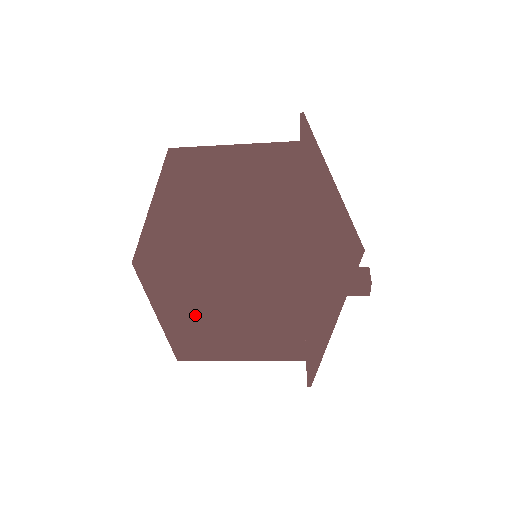
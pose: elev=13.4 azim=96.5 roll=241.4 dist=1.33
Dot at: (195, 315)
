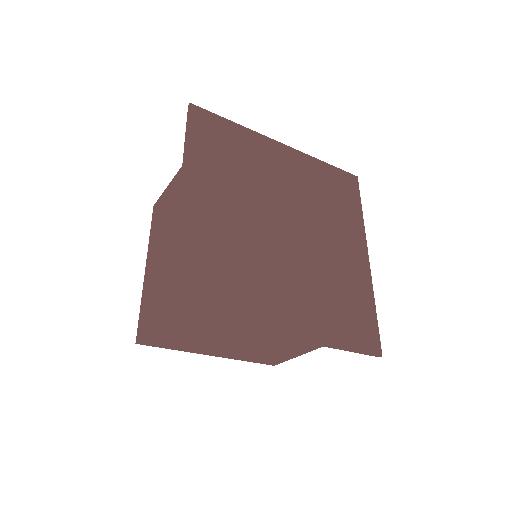
Dot at: (223, 346)
